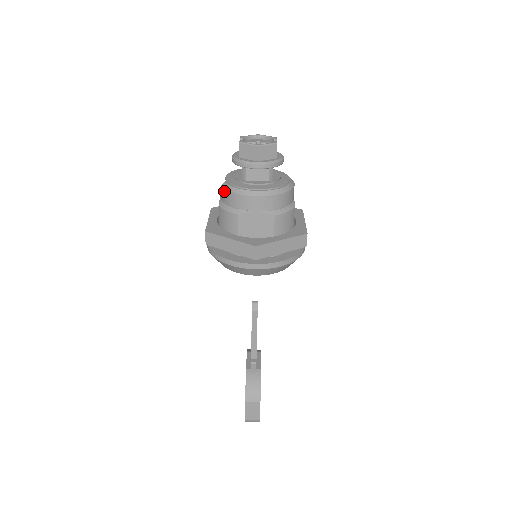
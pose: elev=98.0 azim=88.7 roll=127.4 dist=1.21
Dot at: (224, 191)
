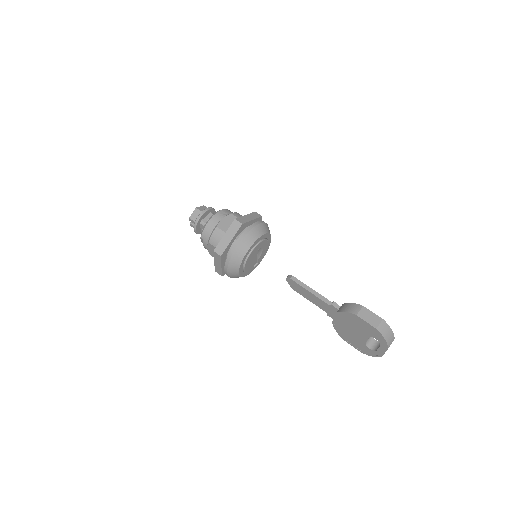
Dot at: (203, 234)
